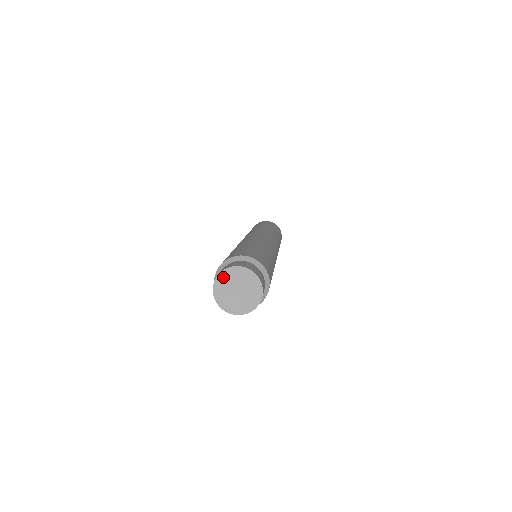
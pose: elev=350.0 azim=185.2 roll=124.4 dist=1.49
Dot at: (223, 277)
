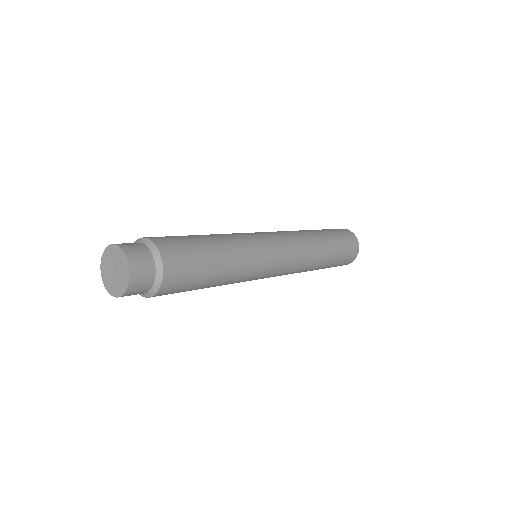
Dot at: (108, 252)
